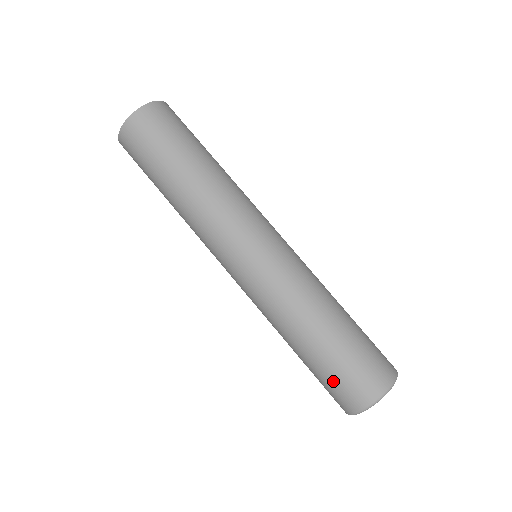
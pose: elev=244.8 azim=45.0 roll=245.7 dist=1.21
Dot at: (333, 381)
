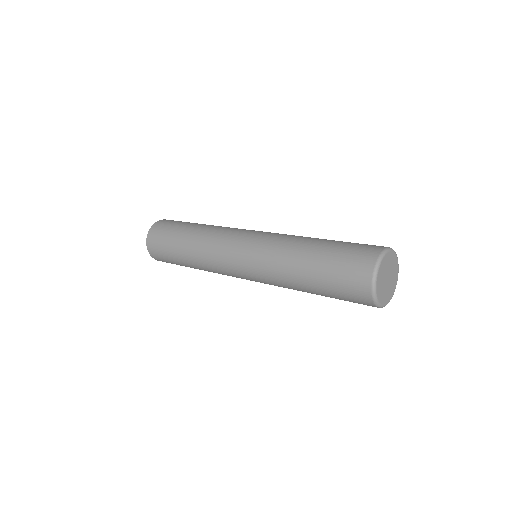
Dot at: (341, 292)
